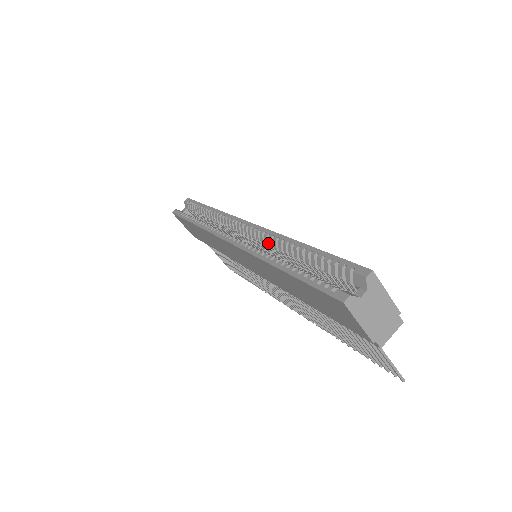
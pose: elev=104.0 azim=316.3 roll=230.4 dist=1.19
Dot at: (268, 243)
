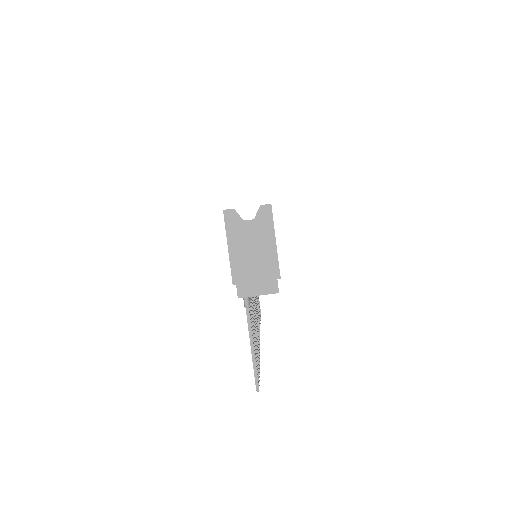
Dot at: occluded
